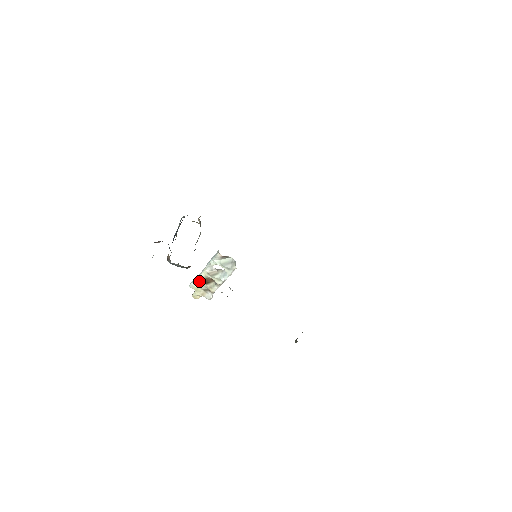
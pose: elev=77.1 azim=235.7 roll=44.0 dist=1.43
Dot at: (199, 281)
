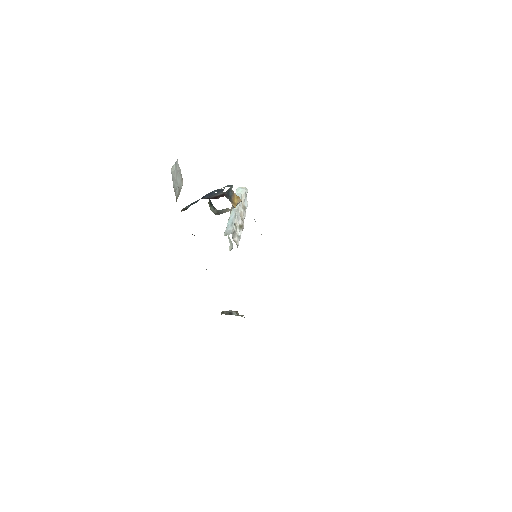
Dot at: occluded
